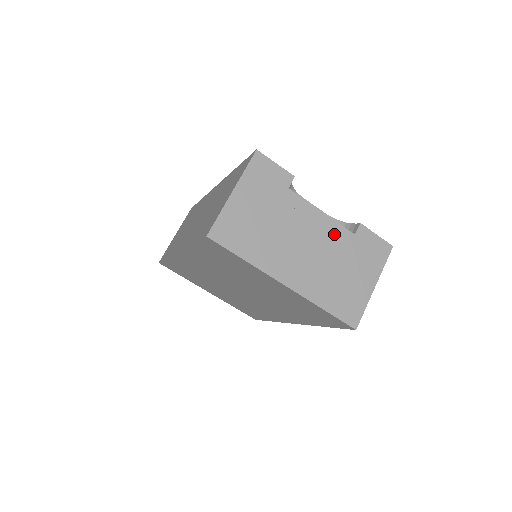
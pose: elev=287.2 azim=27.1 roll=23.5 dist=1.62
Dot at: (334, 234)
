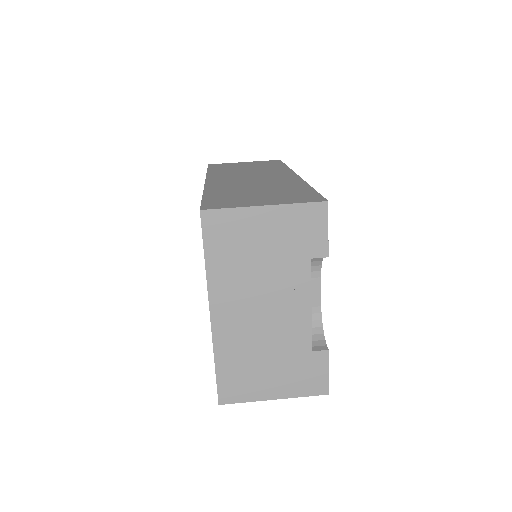
Dot at: (297, 331)
